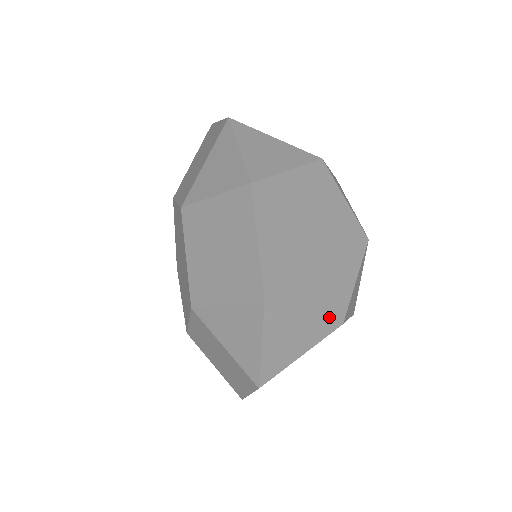
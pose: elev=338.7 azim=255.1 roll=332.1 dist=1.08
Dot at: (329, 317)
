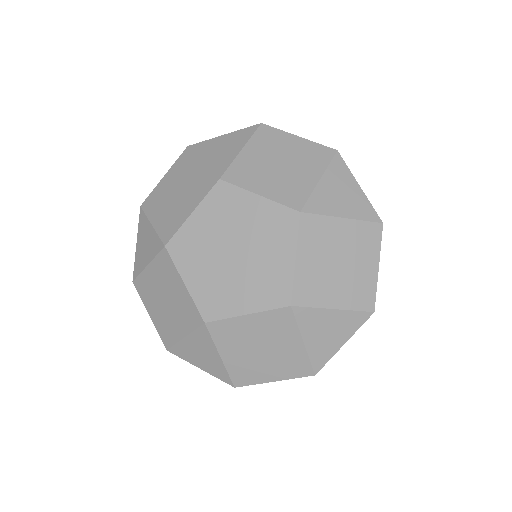
Dot at: occluded
